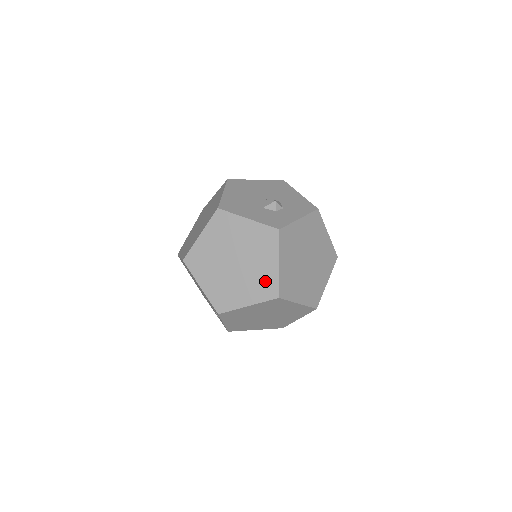
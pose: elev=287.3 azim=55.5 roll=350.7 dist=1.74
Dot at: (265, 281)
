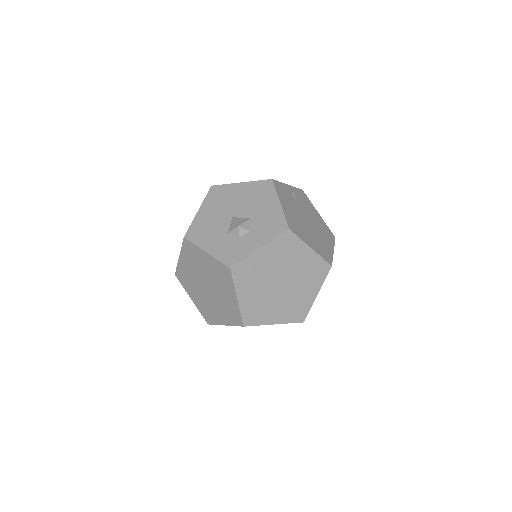
Dot at: (231, 309)
